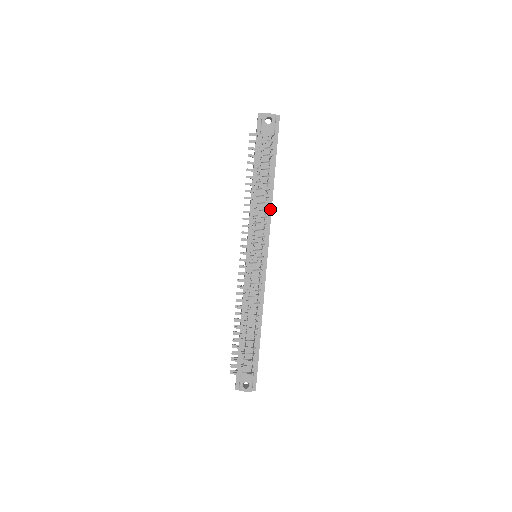
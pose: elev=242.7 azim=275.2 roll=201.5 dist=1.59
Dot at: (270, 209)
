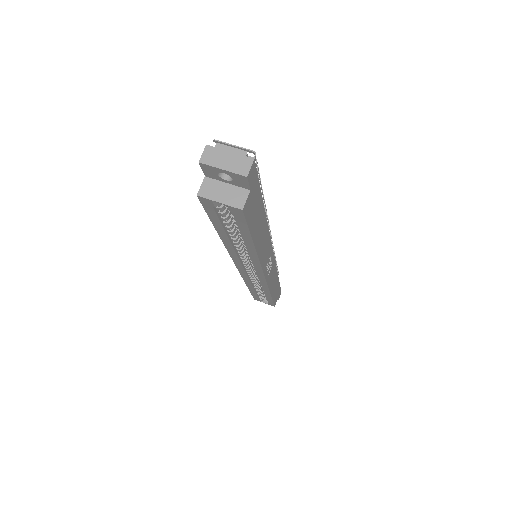
Dot at: occluded
